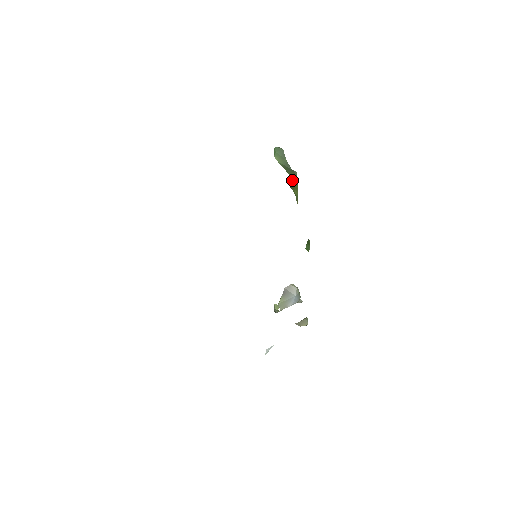
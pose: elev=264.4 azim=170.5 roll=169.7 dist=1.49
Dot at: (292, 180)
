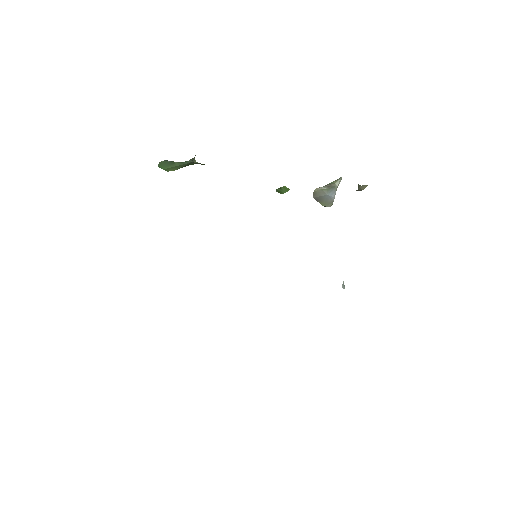
Dot at: occluded
